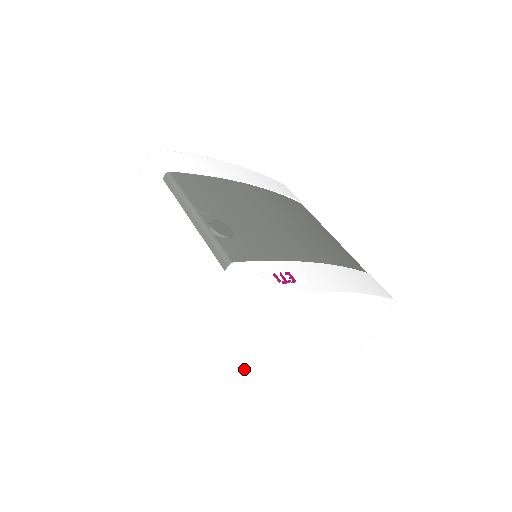
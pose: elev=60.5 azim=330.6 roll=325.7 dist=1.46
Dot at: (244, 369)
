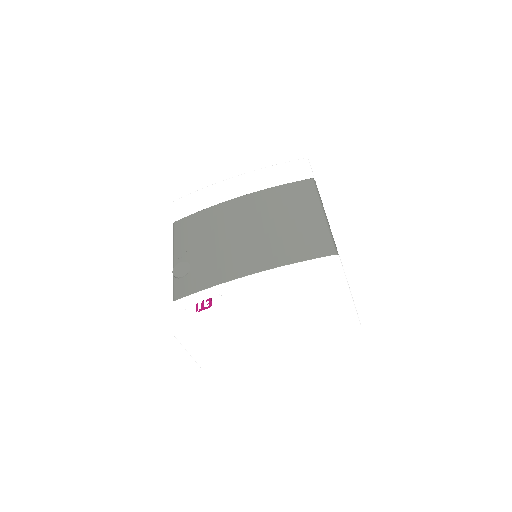
Dot at: (225, 358)
